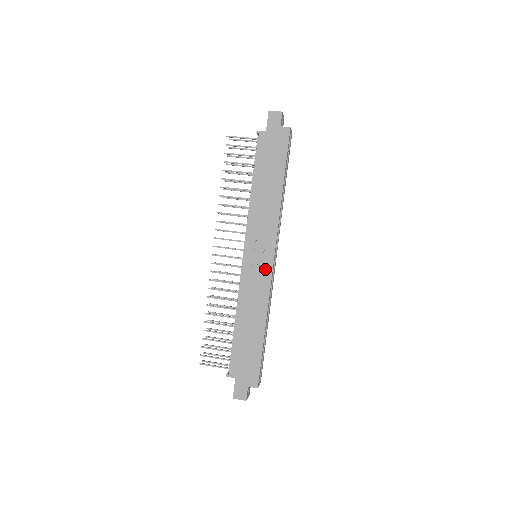
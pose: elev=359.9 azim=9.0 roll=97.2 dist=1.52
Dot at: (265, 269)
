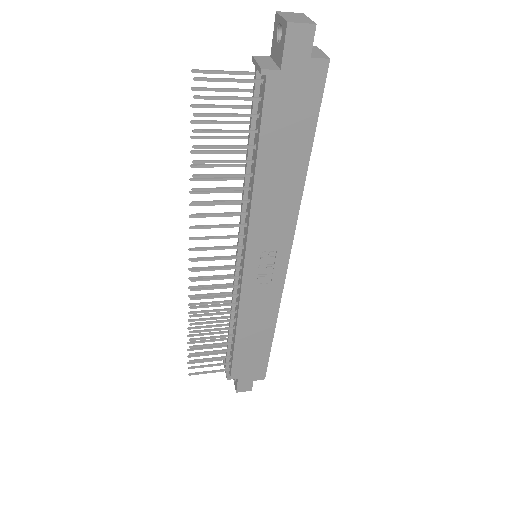
Dot at: (275, 278)
